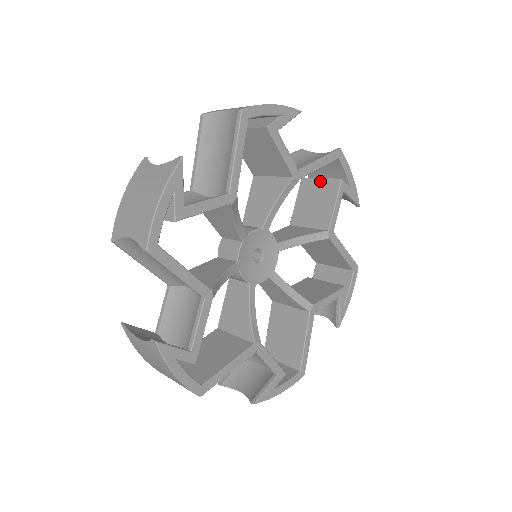
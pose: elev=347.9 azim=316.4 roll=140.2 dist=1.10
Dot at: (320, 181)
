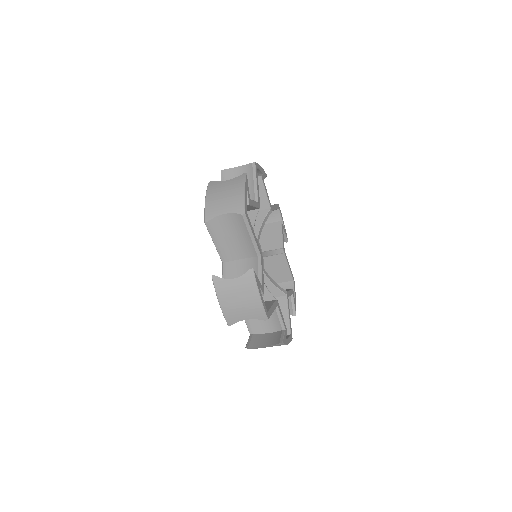
Dot at: (267, 225)
